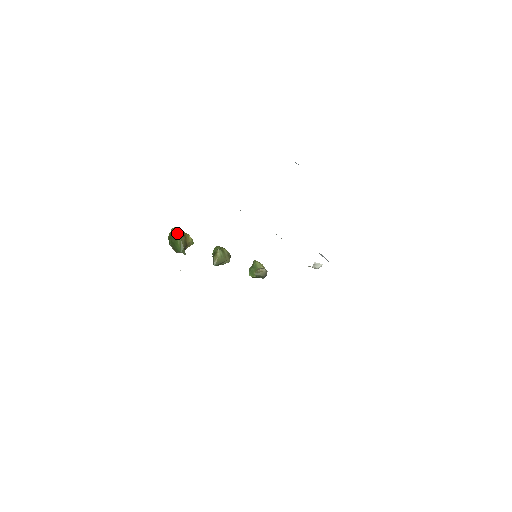
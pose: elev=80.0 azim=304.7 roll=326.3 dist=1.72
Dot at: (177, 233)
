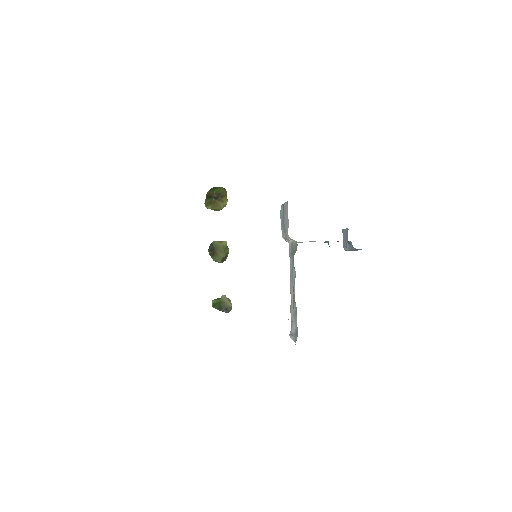
Dot at: occluded
